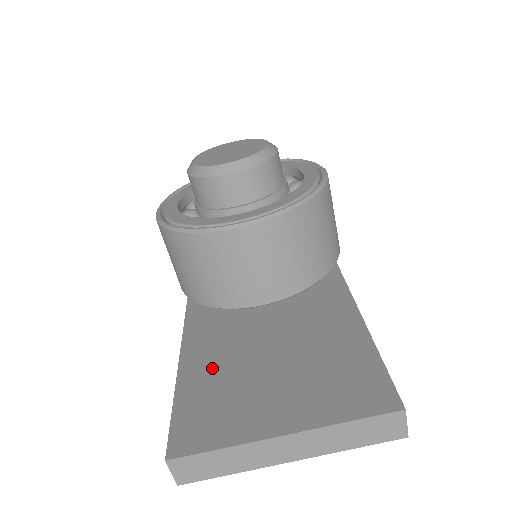
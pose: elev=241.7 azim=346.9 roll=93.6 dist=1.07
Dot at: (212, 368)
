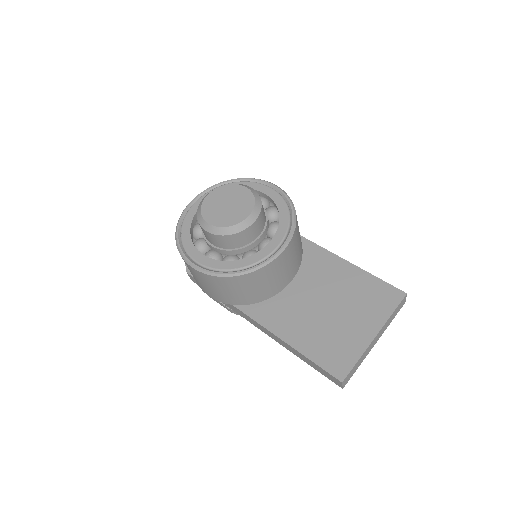
Dot at: (307, 332)
